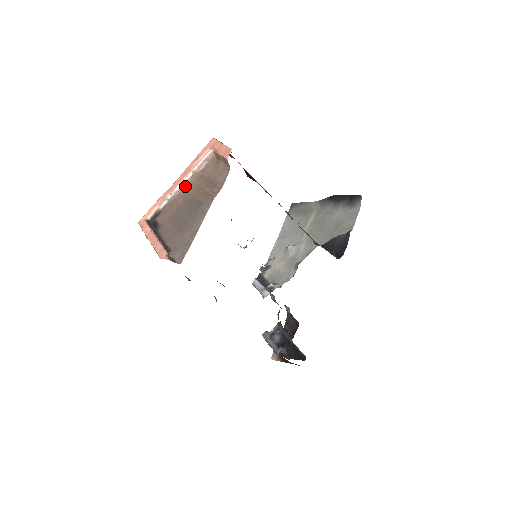
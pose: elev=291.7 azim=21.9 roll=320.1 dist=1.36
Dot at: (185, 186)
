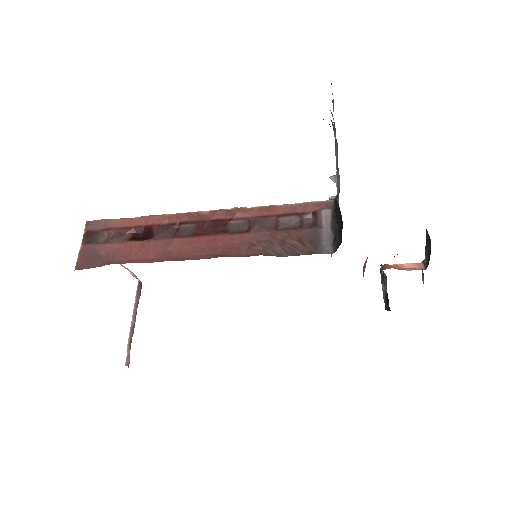
Dot at: occluded
